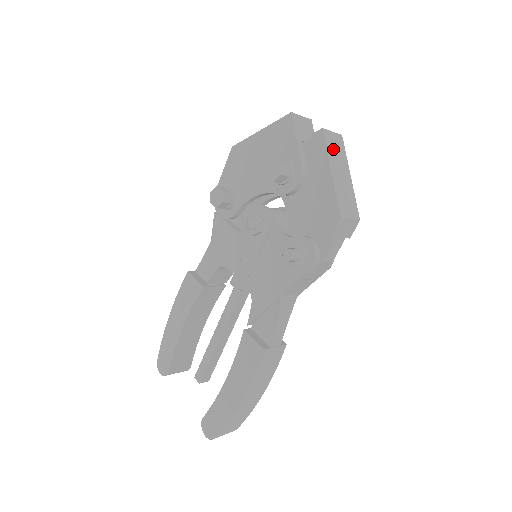
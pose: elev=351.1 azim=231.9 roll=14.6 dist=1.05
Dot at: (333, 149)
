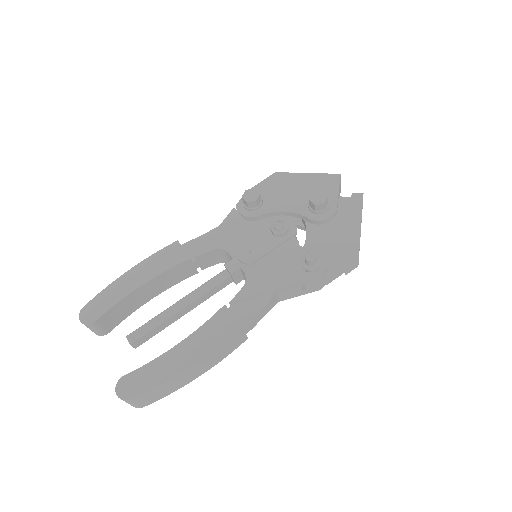
Dot at: occluded
